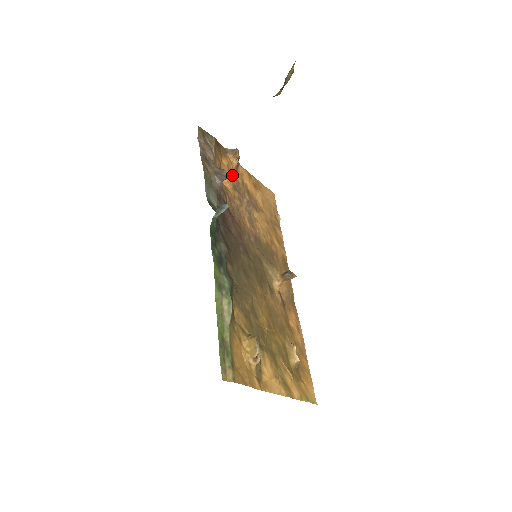
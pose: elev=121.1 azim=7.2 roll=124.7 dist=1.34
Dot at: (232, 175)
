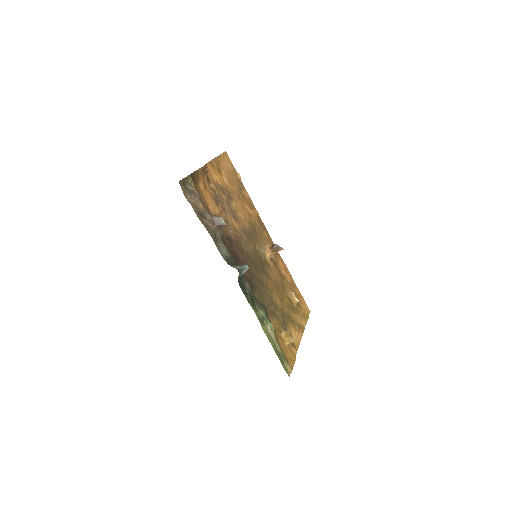
Dot at: (209, 189)
